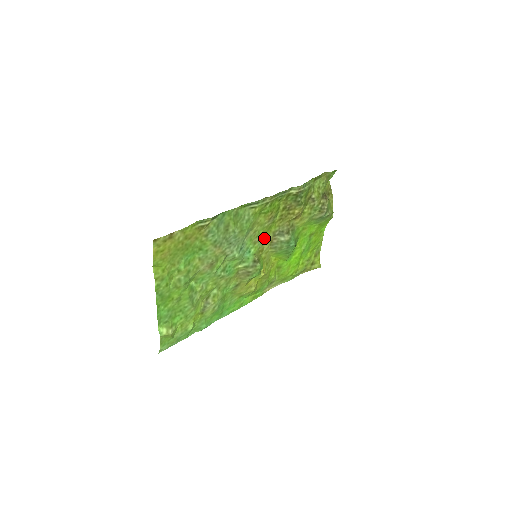
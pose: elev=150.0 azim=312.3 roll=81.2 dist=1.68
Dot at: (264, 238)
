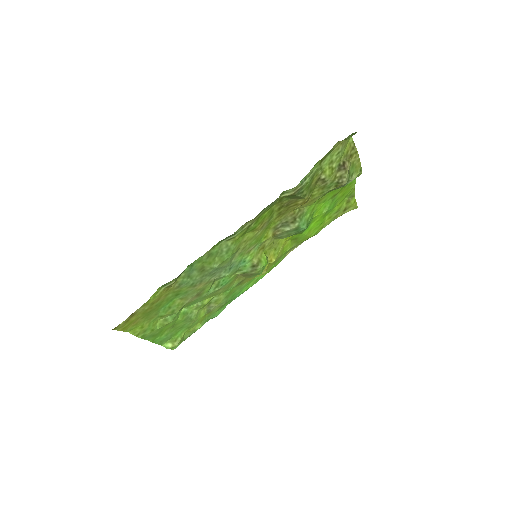
Dot at: (261, 239)
